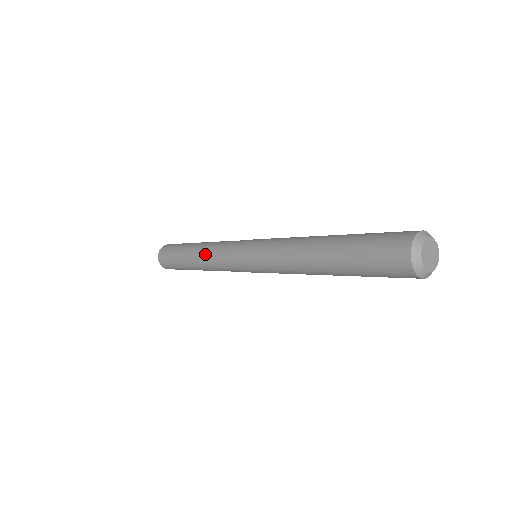
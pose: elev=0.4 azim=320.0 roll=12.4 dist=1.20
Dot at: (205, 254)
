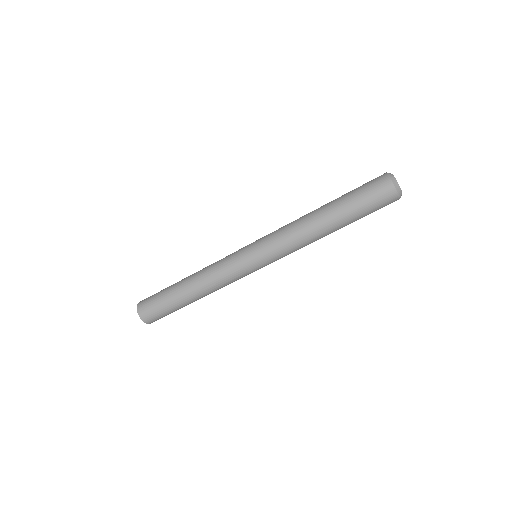
Dot at: (205, 277)
